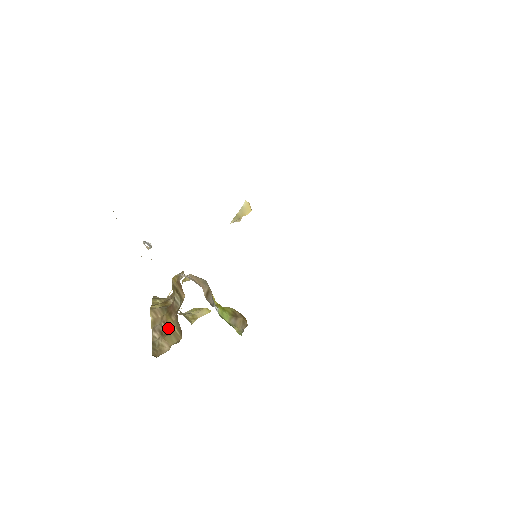
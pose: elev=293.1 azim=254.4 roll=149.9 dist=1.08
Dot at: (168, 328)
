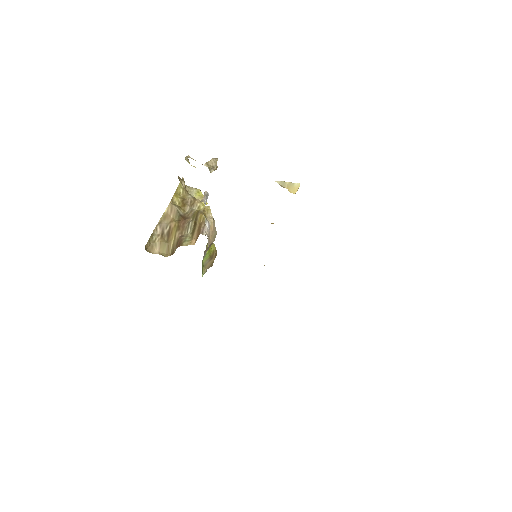
Dot at: (169, 236)
